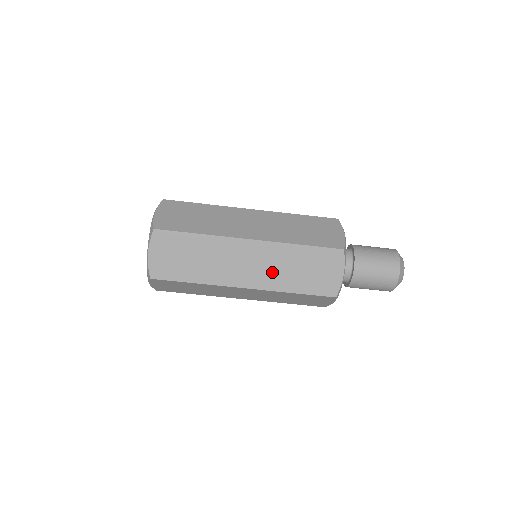
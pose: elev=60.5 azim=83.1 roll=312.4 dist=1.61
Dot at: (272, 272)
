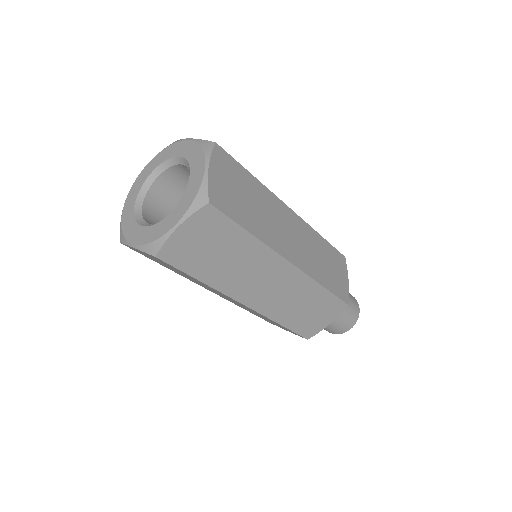
Dot at: (282, 301)
